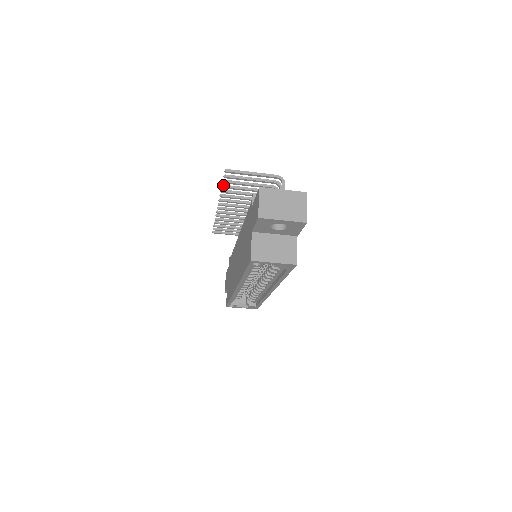
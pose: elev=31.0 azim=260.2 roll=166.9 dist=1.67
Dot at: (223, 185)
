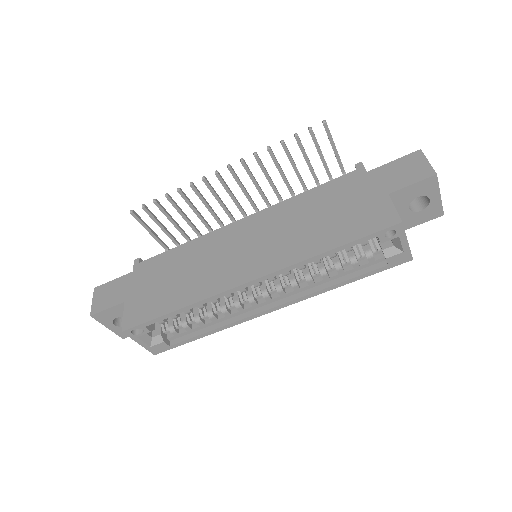
Dot at: occluded
